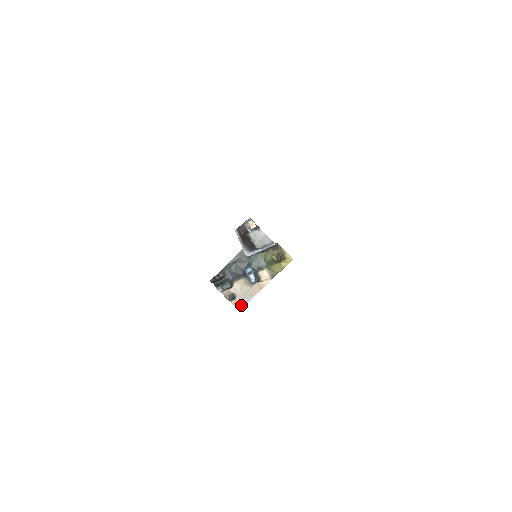
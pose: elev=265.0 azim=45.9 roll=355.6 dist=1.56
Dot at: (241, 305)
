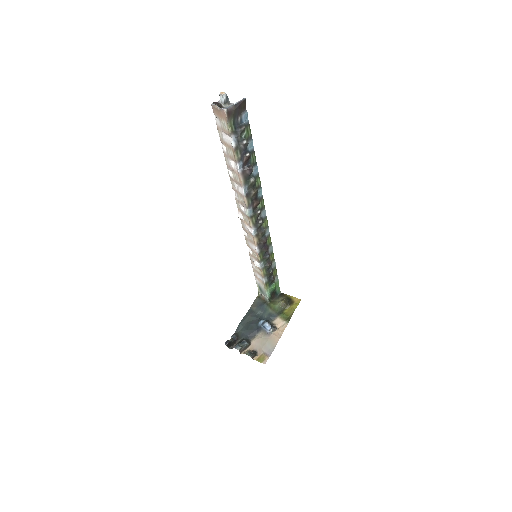
Dot at: (265, 358)
